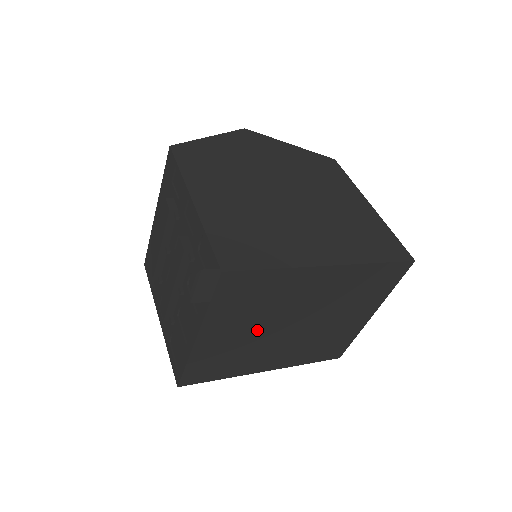
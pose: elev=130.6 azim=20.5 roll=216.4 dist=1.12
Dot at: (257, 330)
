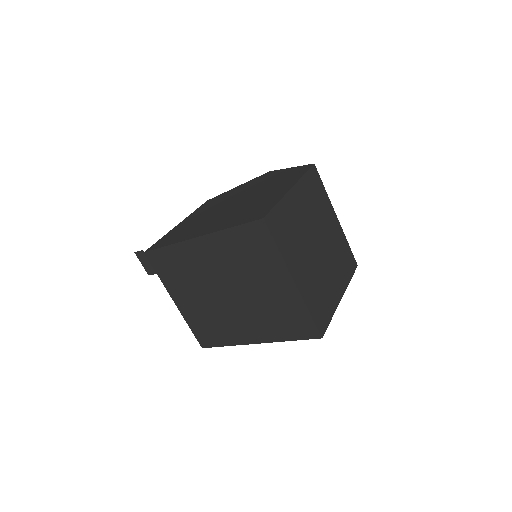
Dot at: (205, 297)
